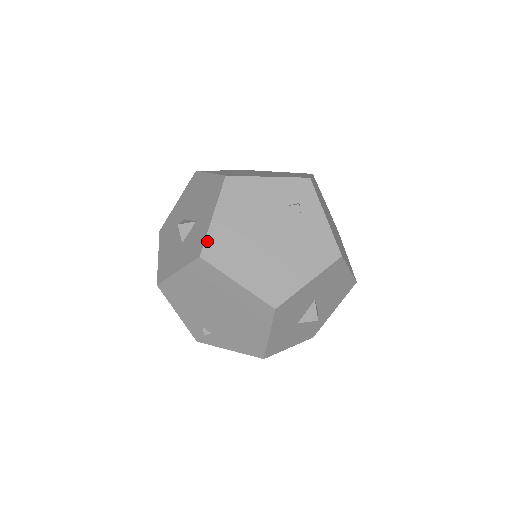
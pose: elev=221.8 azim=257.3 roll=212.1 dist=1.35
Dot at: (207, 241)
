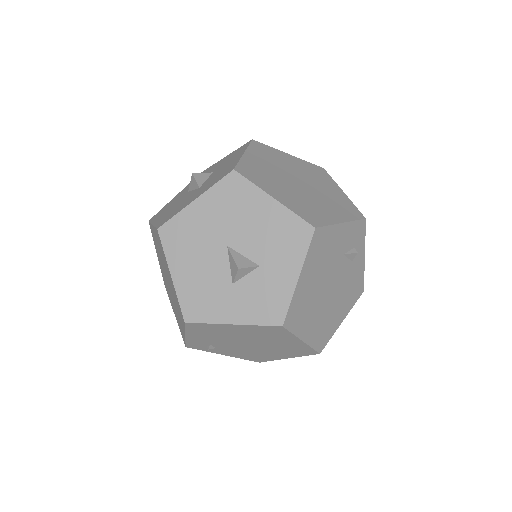
Dot at: (290, 308)
